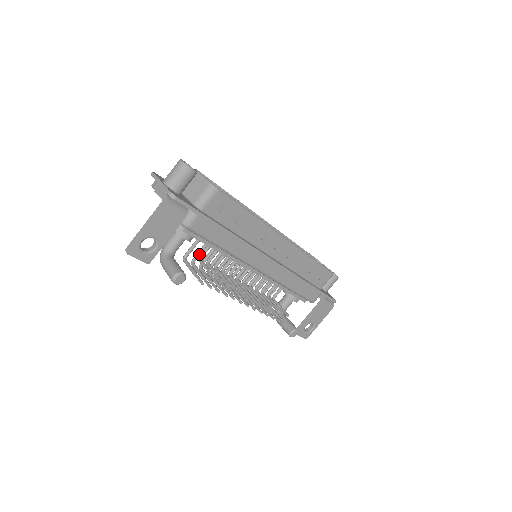
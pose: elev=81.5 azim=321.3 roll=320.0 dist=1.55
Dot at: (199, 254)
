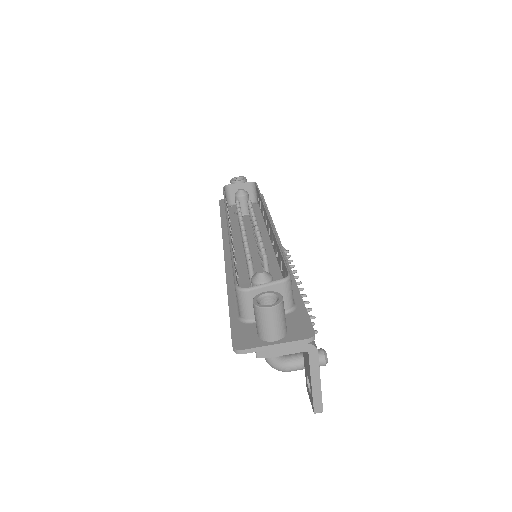
Dot at: occluded
